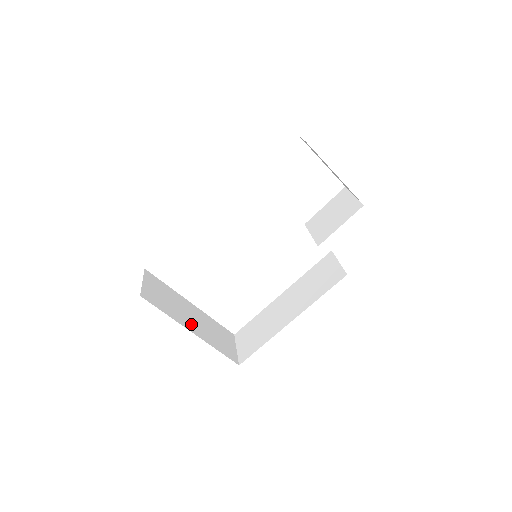
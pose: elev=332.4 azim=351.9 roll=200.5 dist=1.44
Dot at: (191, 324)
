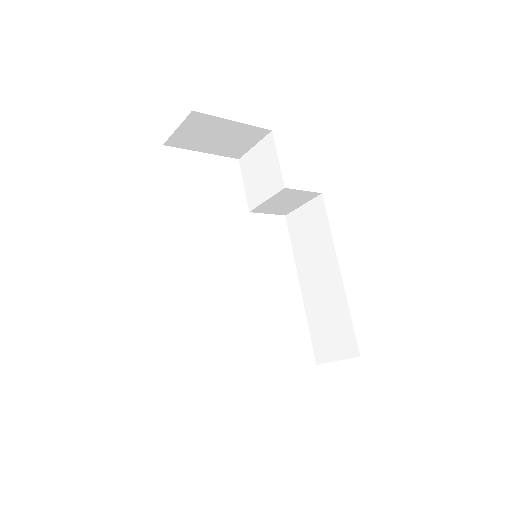
Dot at: occluded
